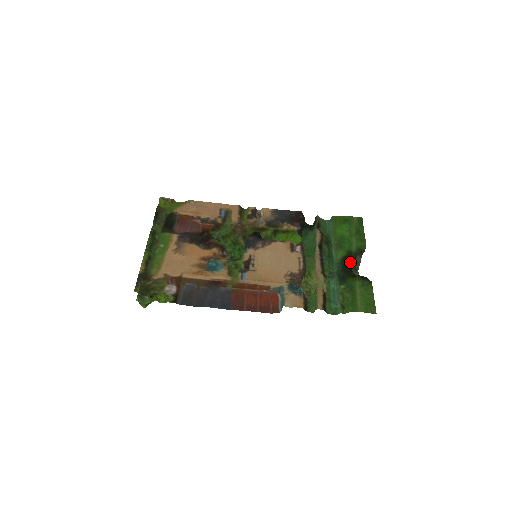
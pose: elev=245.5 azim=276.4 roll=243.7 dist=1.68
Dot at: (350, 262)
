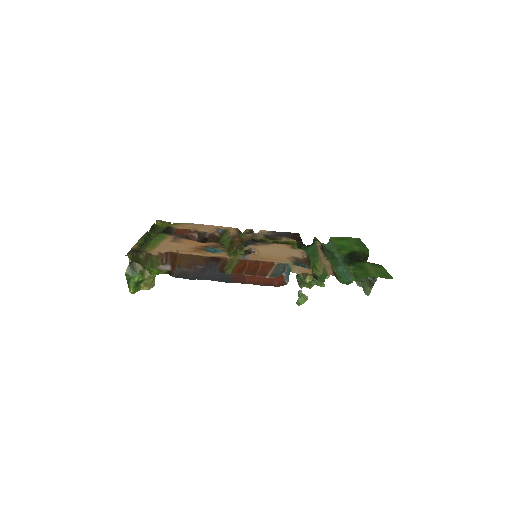
Dot at: (355, 257)
